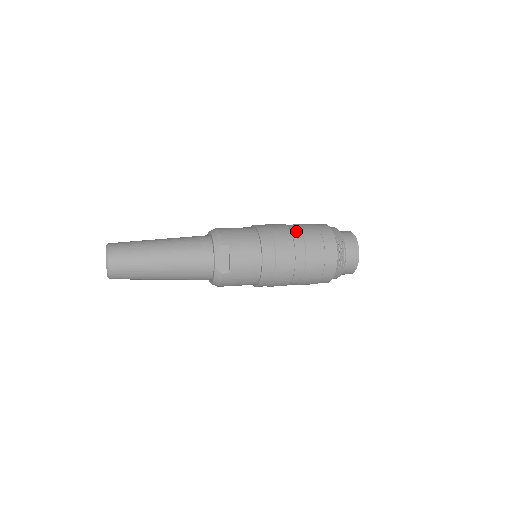
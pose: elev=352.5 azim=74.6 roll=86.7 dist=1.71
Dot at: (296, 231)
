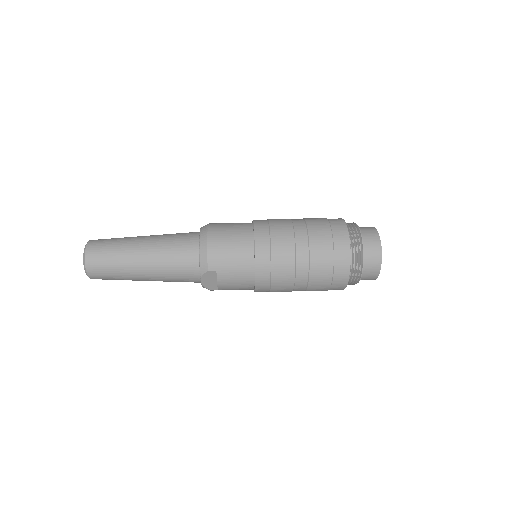
Dot at: (302, 253)
